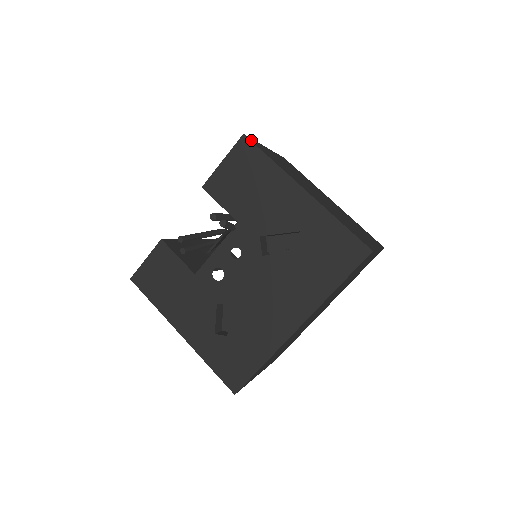
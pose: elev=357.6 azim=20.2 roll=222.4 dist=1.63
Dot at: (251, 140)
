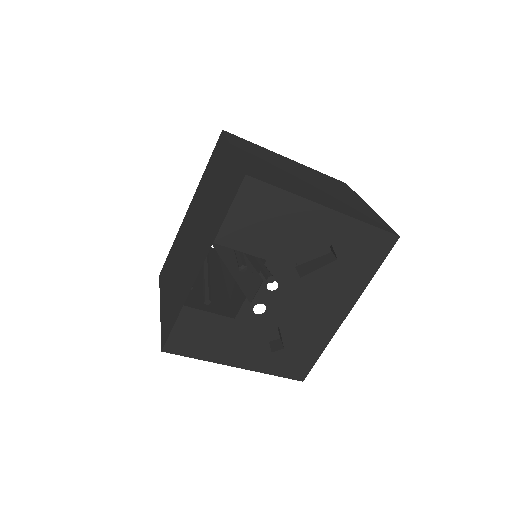
Dot at: (253, 176)
